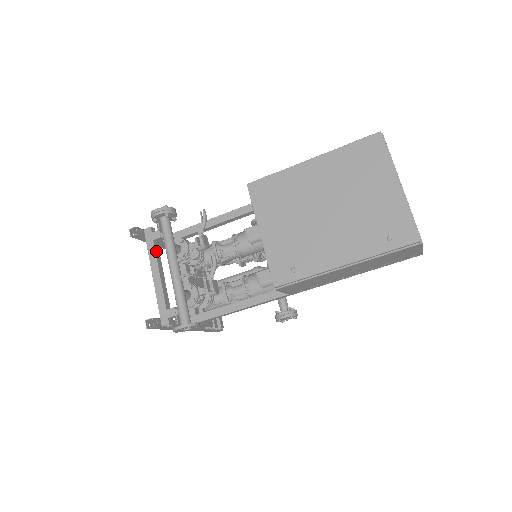
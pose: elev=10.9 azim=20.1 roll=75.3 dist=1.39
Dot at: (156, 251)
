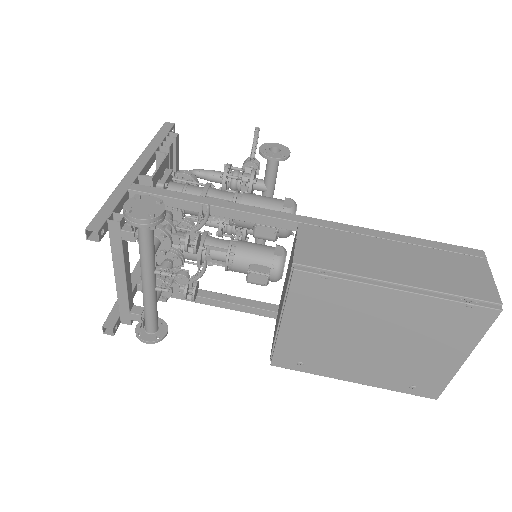
Dot at: (124, 251)
